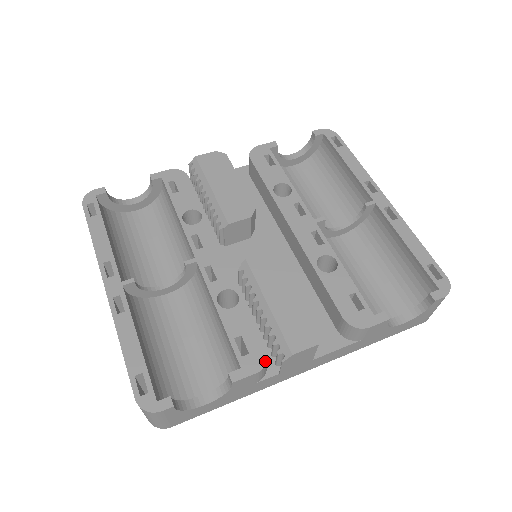
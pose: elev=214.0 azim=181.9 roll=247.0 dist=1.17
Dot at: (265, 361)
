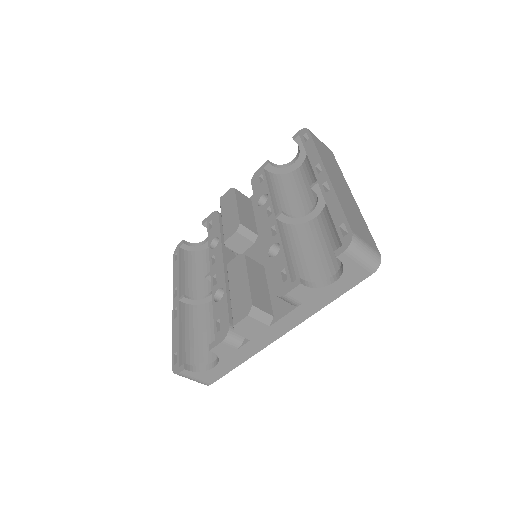
Dot at: (226, 333)
